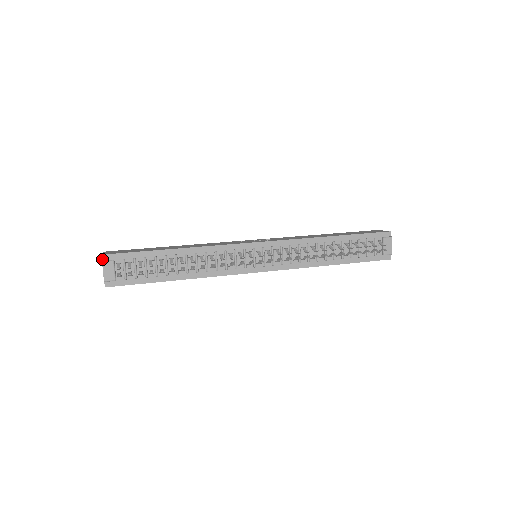
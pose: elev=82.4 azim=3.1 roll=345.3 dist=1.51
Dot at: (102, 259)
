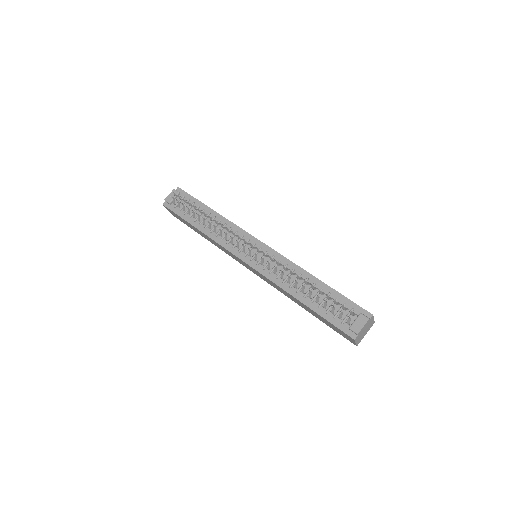
Dot at: (176, 189)
